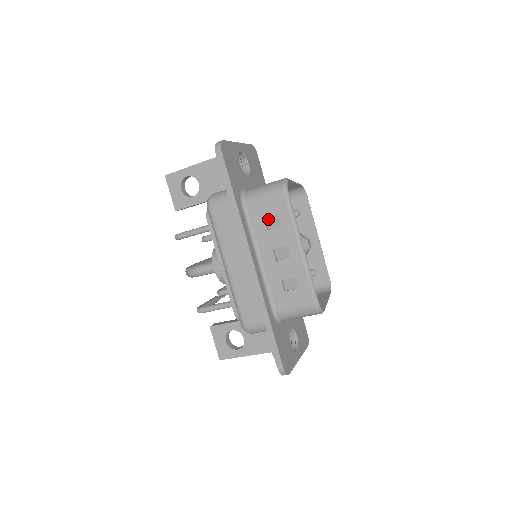
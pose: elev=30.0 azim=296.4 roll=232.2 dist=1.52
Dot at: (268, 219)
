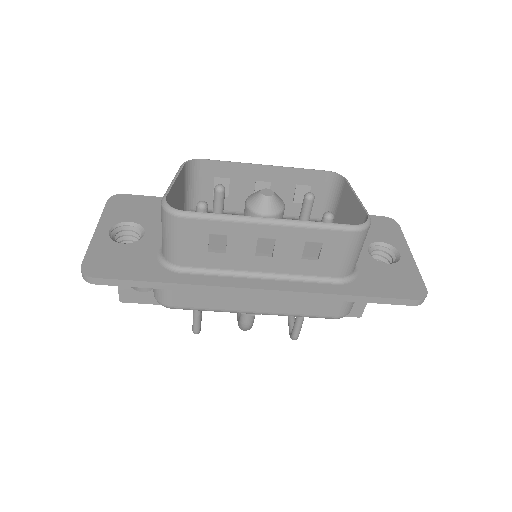
Dot at: (211, 247)
